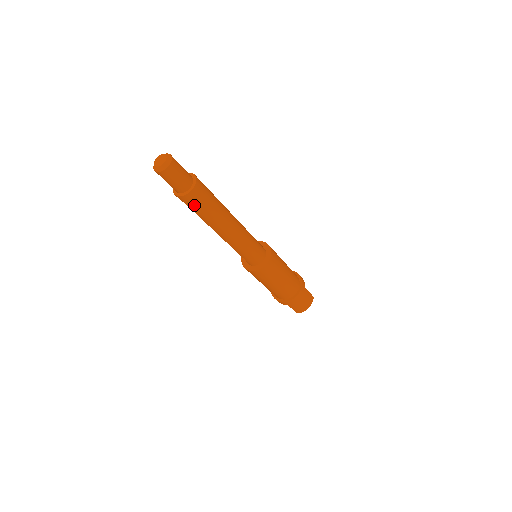
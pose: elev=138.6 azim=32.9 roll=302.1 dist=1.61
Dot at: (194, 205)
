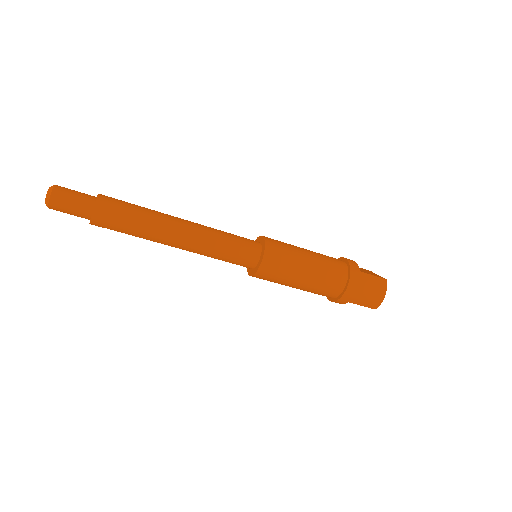
Dot at: (112, 225)
